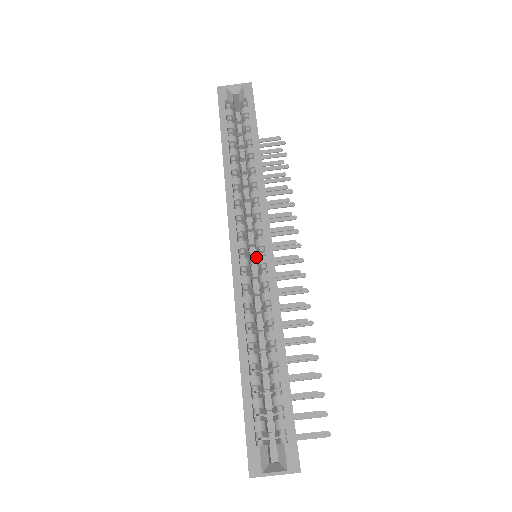
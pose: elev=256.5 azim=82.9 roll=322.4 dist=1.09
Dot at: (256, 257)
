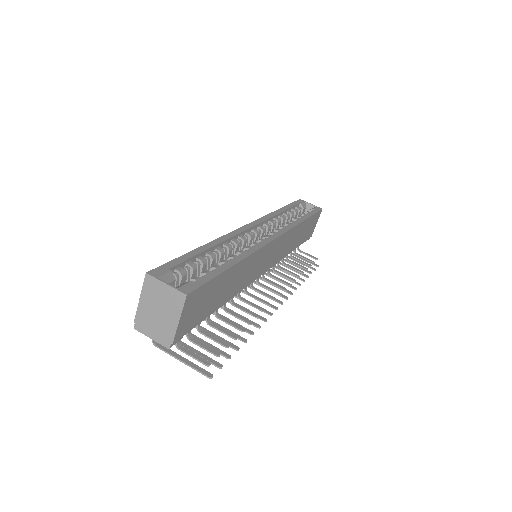
Dot at: occluded
